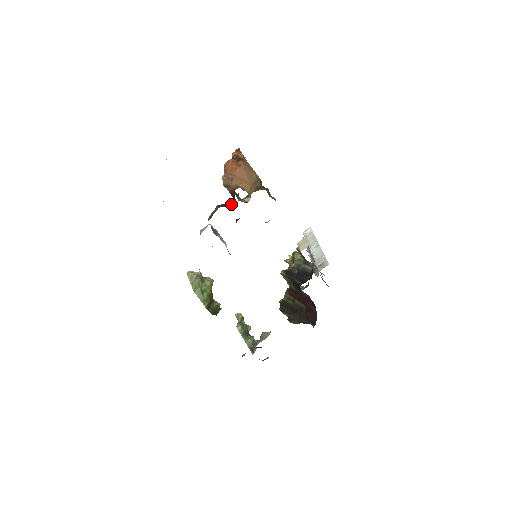
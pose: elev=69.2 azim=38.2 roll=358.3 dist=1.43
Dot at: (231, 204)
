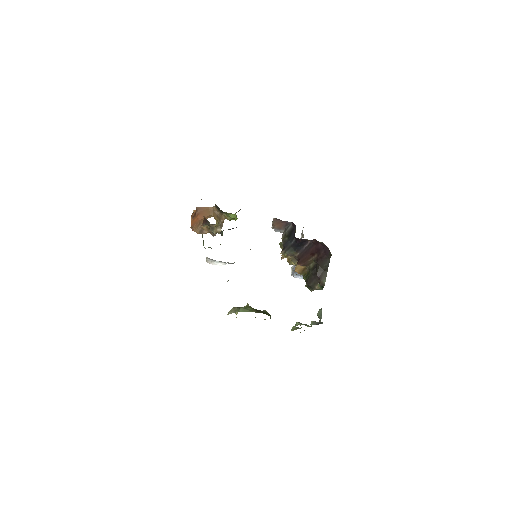
Dot at: occluded
